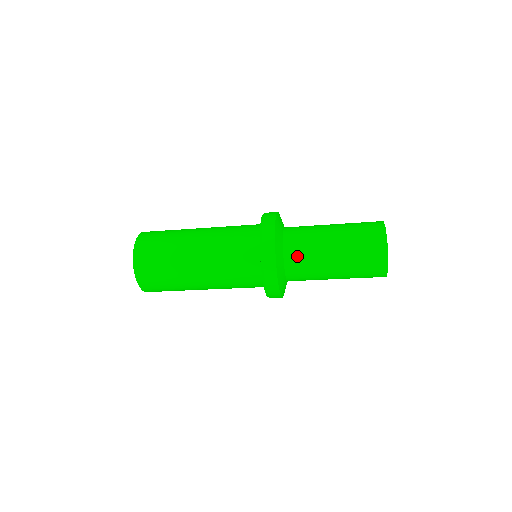
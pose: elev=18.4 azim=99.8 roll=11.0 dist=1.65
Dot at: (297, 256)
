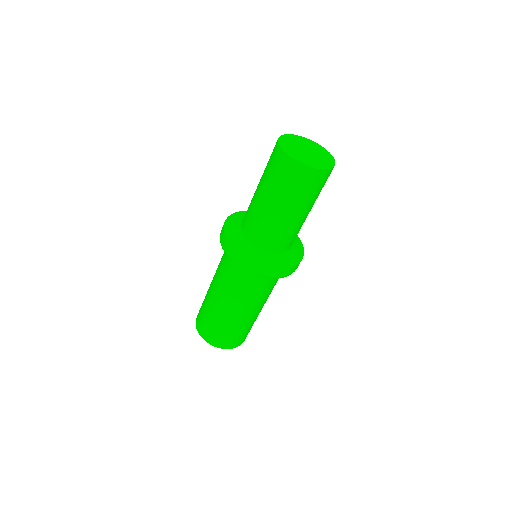
Dot at: (257, 234)
